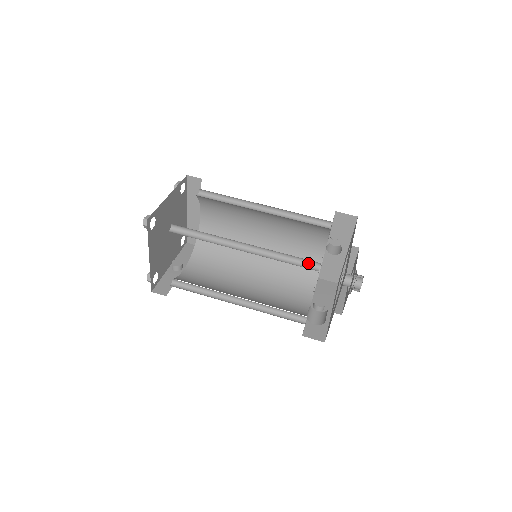
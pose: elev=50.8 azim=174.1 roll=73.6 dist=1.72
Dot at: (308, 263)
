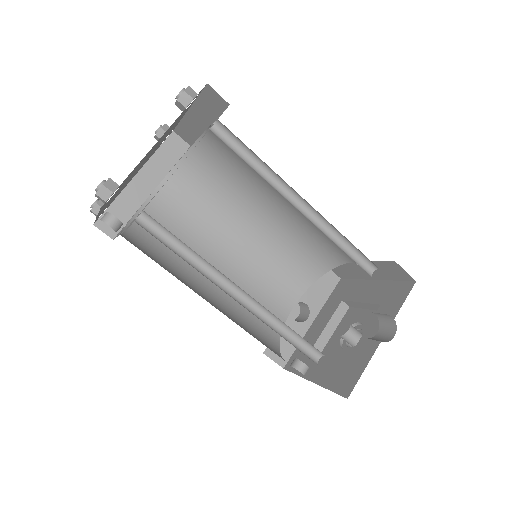
Dot at: (361, 265)
